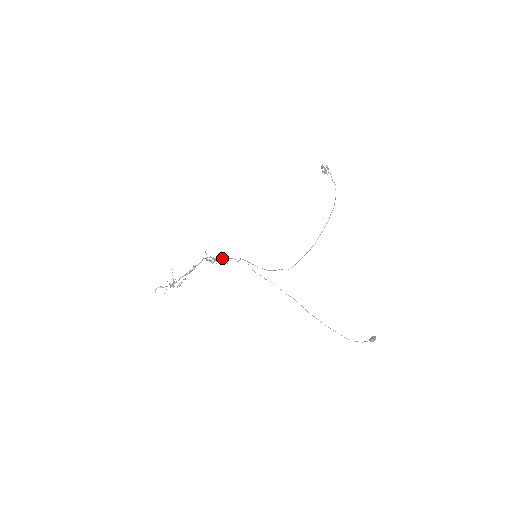
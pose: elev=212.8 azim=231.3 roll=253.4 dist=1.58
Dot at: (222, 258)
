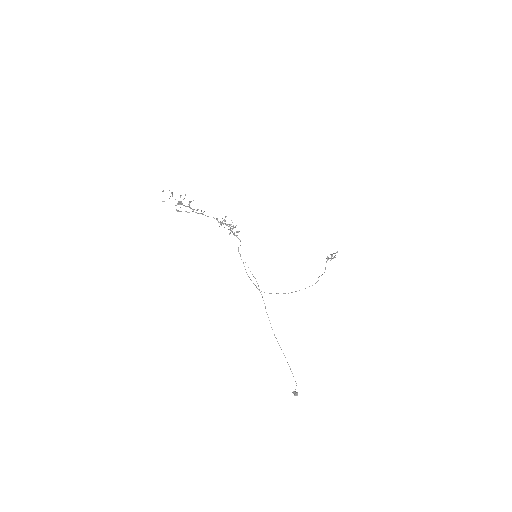
Dot at: (232, 231)
